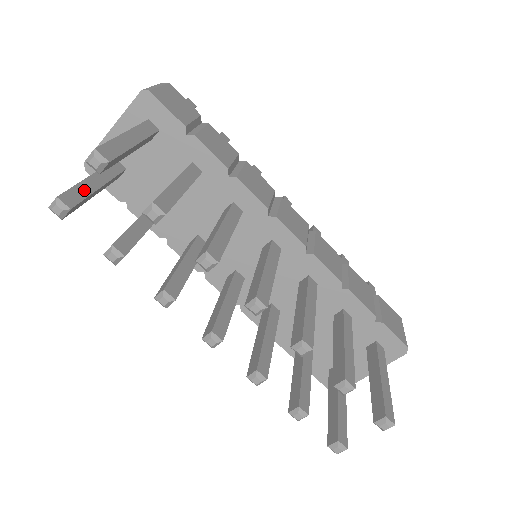
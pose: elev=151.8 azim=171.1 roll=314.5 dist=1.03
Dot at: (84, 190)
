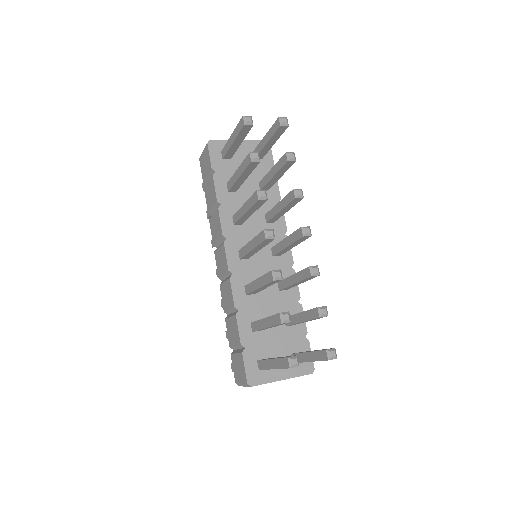
Dot at: occluded
